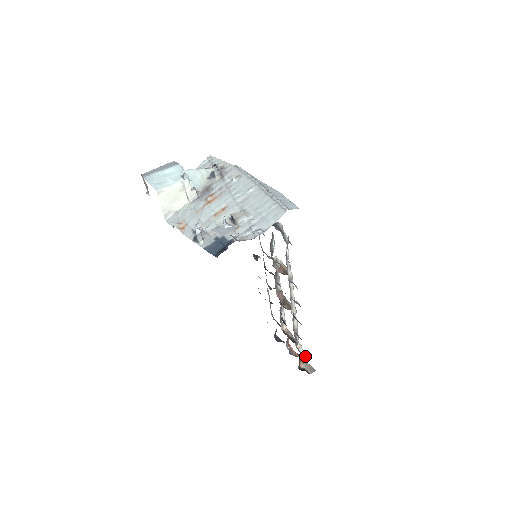
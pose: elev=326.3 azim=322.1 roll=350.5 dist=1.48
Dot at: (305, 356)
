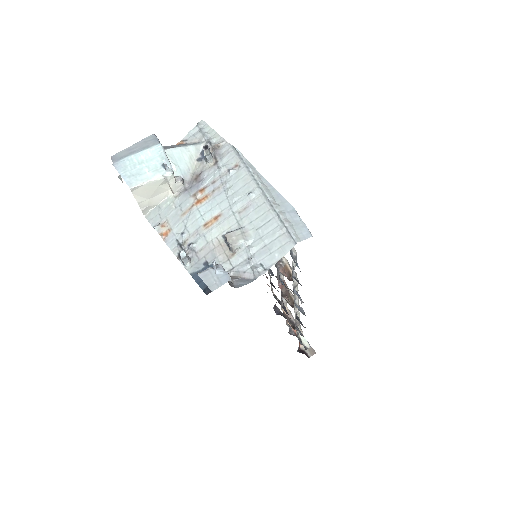
Dot at: (306, 345)
